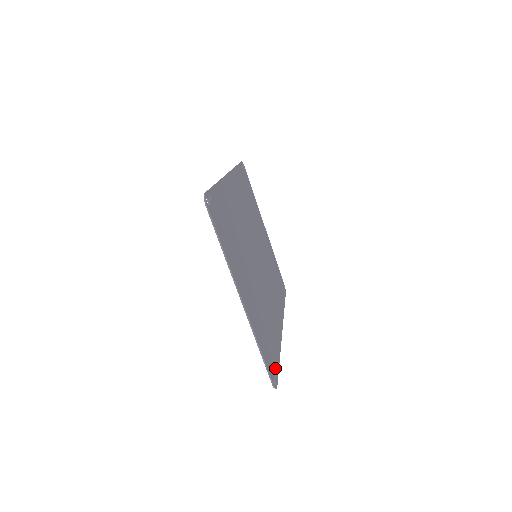
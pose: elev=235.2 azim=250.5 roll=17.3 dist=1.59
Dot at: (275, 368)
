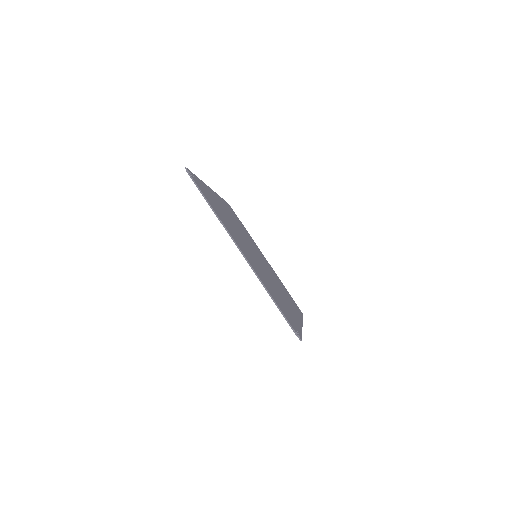
Dot at: (296, 329)
